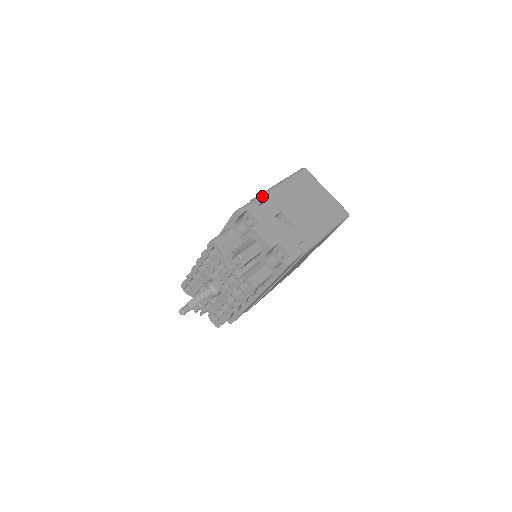
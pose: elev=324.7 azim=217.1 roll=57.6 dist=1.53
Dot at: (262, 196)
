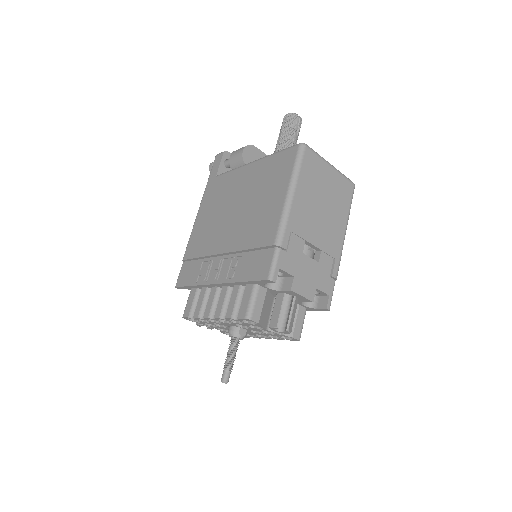
Dot at: (284, 234)
